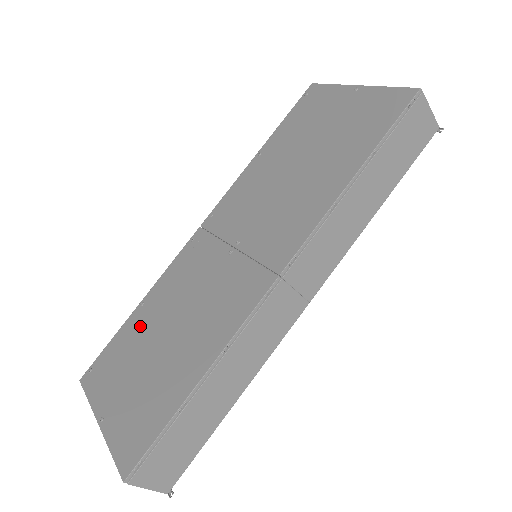
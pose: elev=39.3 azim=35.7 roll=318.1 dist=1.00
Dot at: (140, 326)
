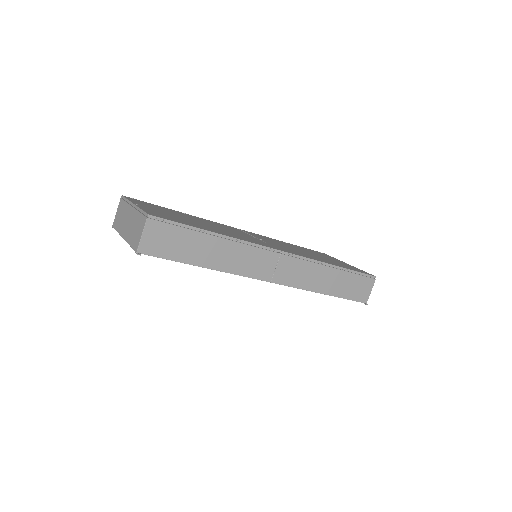
Dot at: (181, 214)
